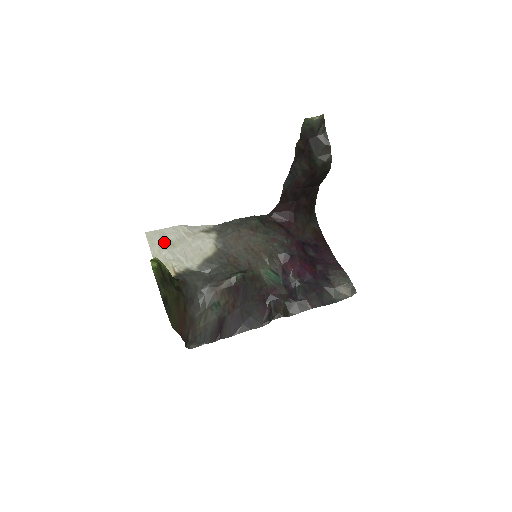
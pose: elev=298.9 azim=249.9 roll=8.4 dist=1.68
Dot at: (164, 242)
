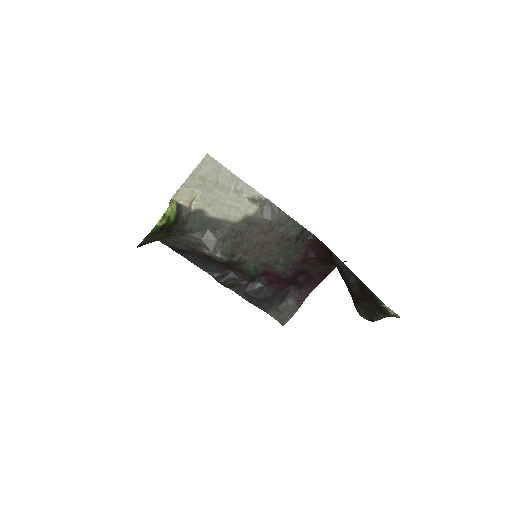
Dot at: (211, 176)
